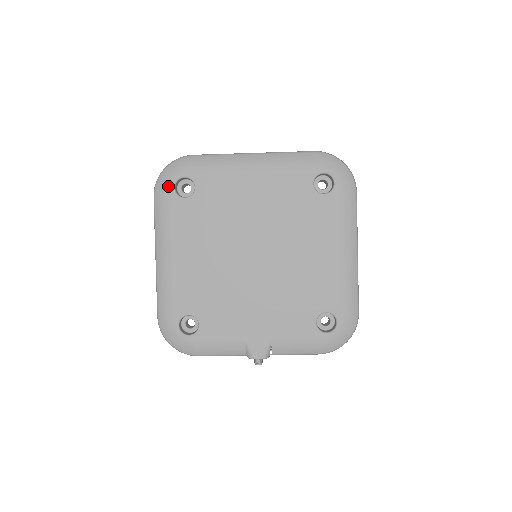
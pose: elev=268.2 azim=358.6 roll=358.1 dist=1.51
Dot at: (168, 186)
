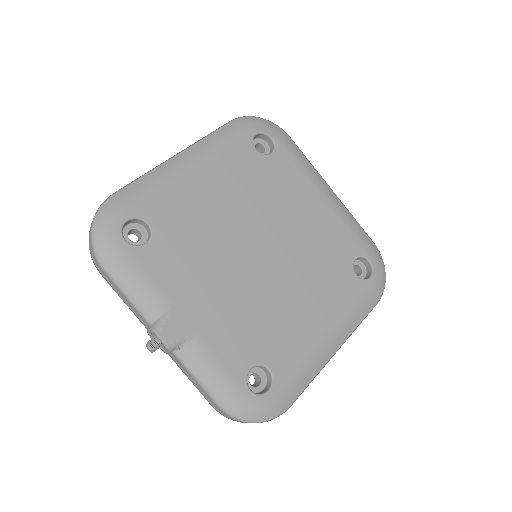
Dot at: (253, 127)
